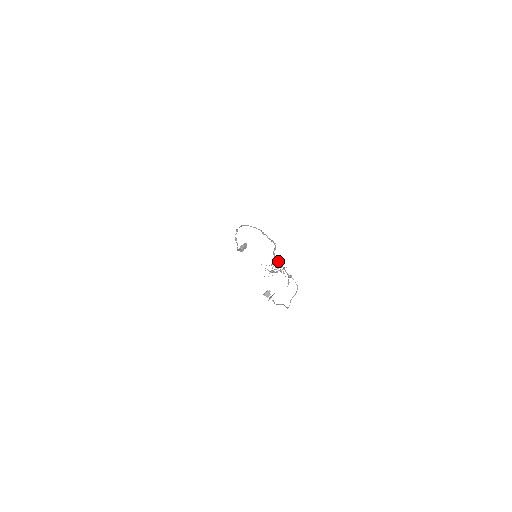
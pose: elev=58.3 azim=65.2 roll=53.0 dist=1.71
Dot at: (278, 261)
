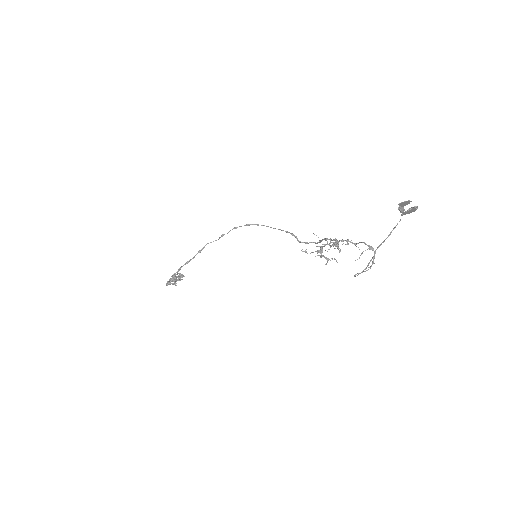
Dot at: (337, 243)
